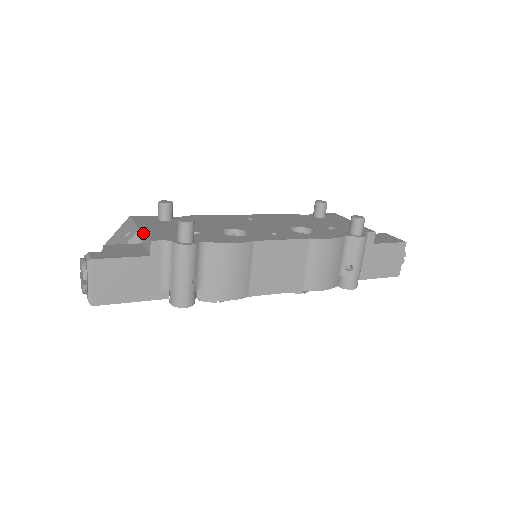
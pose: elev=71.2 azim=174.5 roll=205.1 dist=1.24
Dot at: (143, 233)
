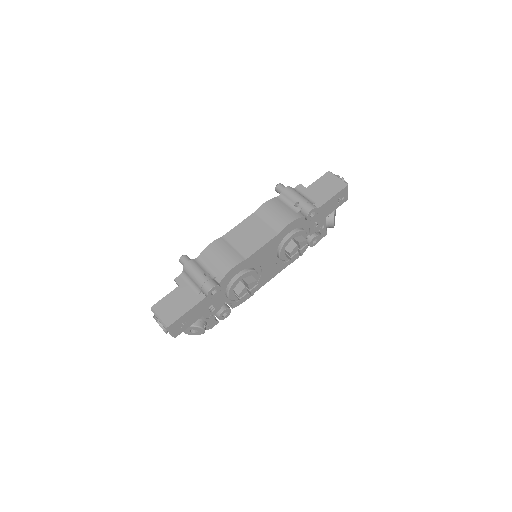
Dot at: occluded
